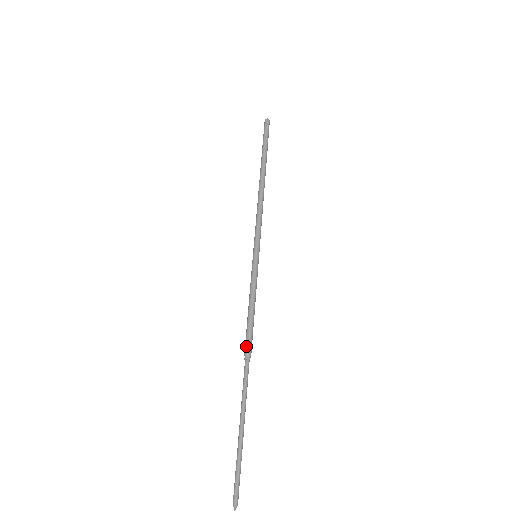
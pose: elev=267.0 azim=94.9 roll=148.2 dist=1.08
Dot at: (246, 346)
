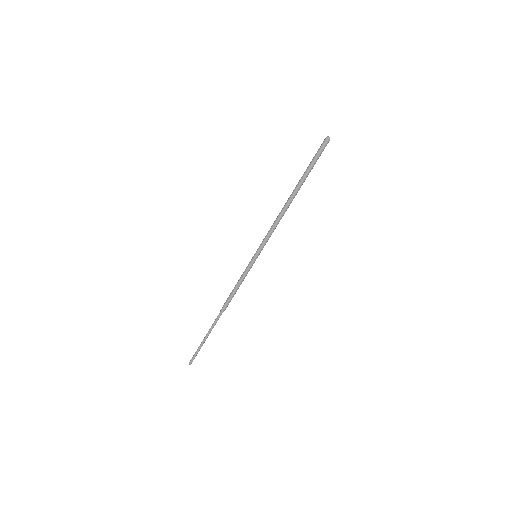
Dot at: (225, 306)
